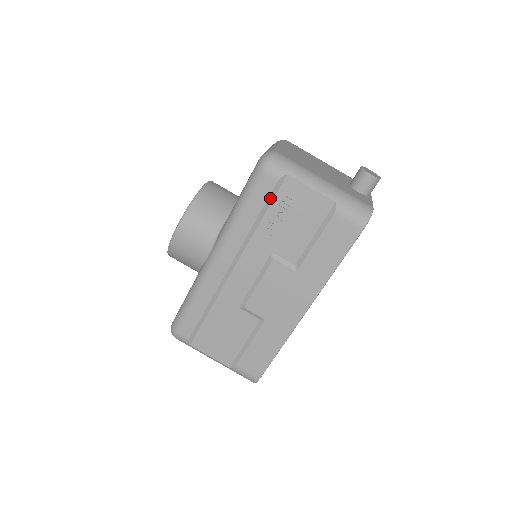
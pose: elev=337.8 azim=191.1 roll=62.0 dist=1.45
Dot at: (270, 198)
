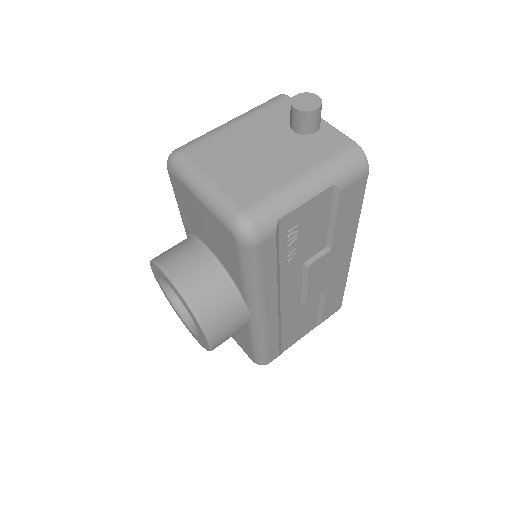
Dot at: (277, 248)
